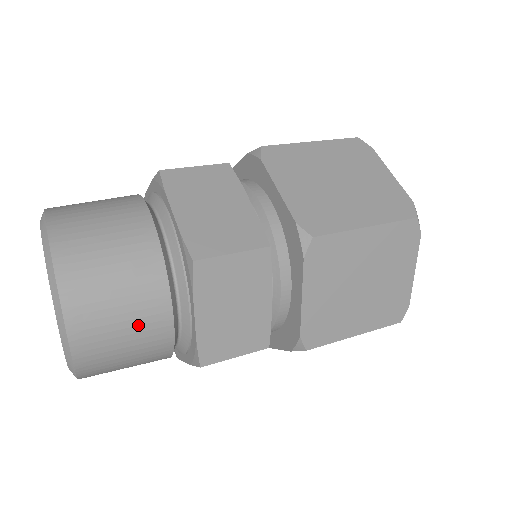
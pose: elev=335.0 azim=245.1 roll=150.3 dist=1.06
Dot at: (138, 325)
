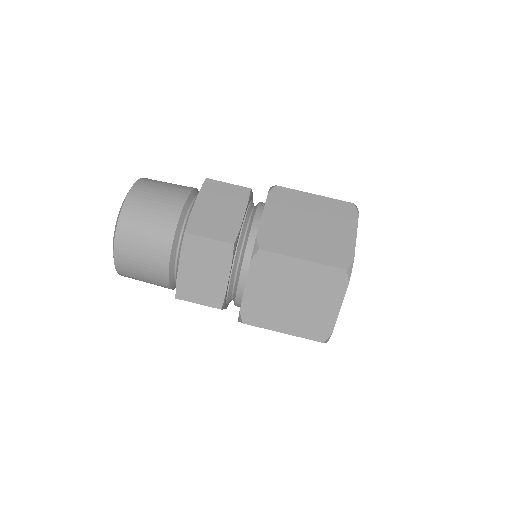
Dot at: (150, 256)
